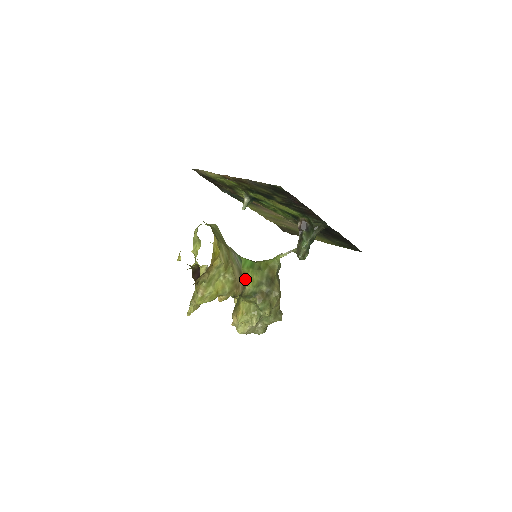
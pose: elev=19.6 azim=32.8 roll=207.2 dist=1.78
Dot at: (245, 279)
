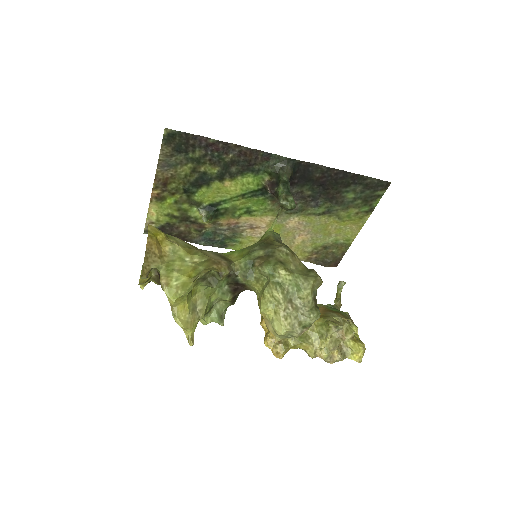
Dot at: (230, 259)
